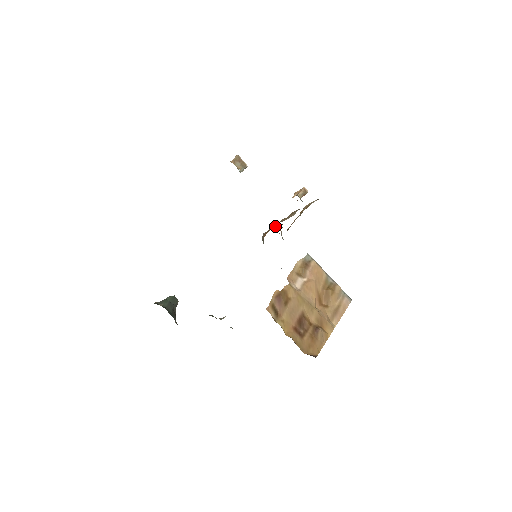
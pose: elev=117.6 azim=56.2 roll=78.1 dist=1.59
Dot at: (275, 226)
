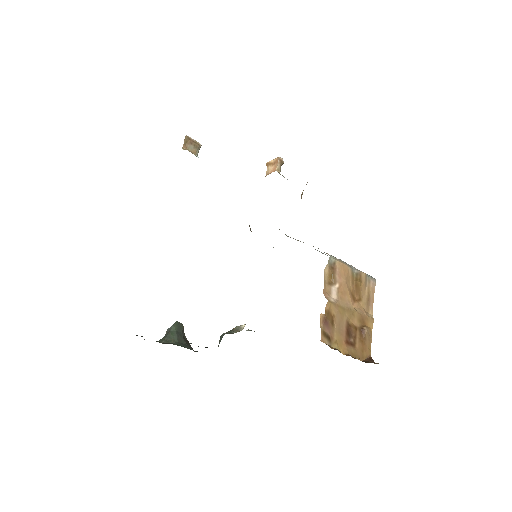
Dot at: occluded
